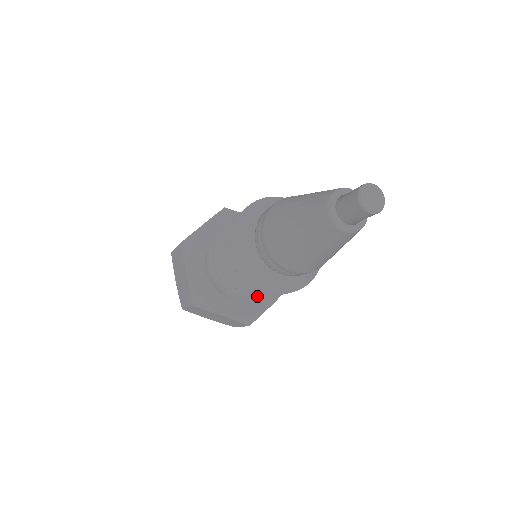
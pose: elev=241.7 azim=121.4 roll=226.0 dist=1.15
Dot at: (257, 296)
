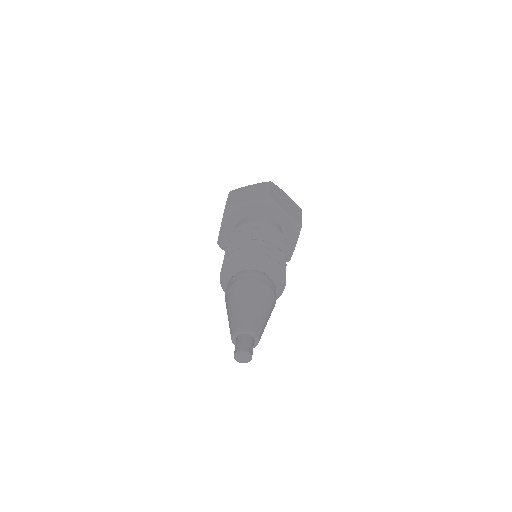
Dot at: occluded
